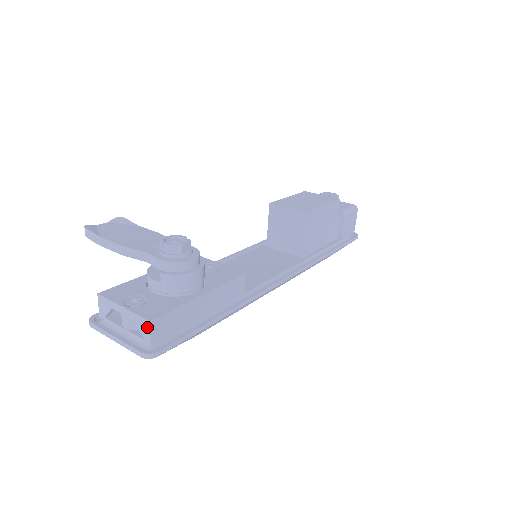
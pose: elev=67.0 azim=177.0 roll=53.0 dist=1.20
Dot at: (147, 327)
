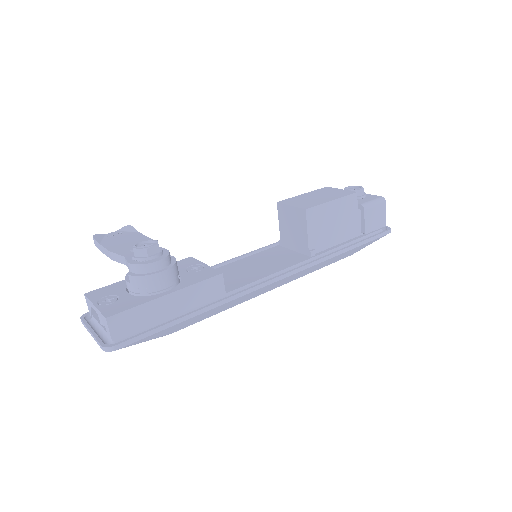
Dot at: (106, 323)
